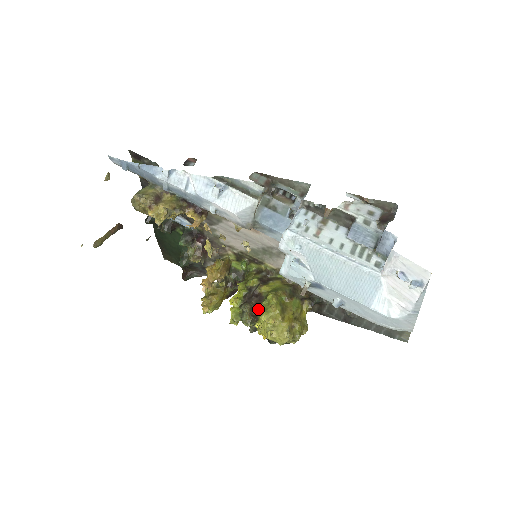
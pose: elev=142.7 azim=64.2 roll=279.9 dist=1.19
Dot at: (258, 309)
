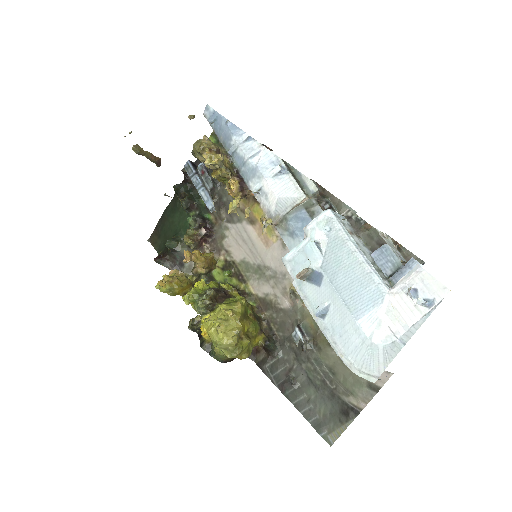
Dot at: (221, 301)
